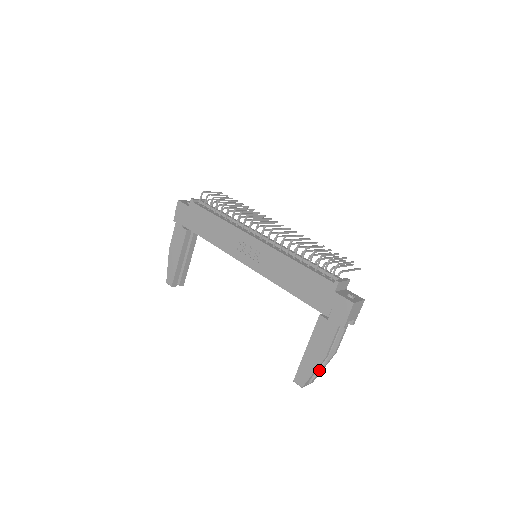
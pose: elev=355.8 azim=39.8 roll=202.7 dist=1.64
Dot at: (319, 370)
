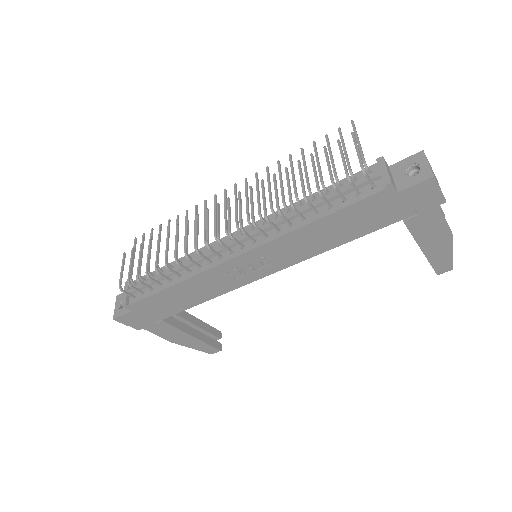
Dot at: occluded
